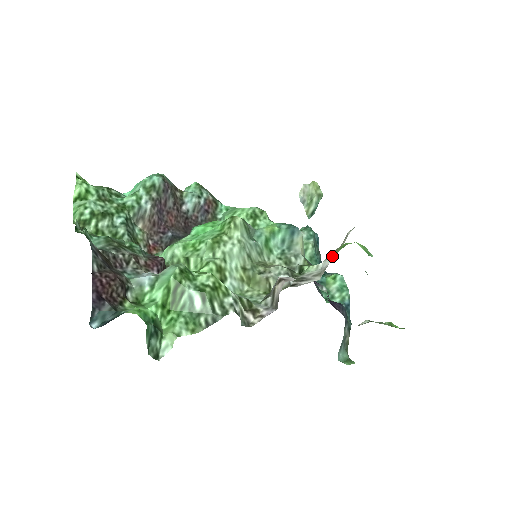
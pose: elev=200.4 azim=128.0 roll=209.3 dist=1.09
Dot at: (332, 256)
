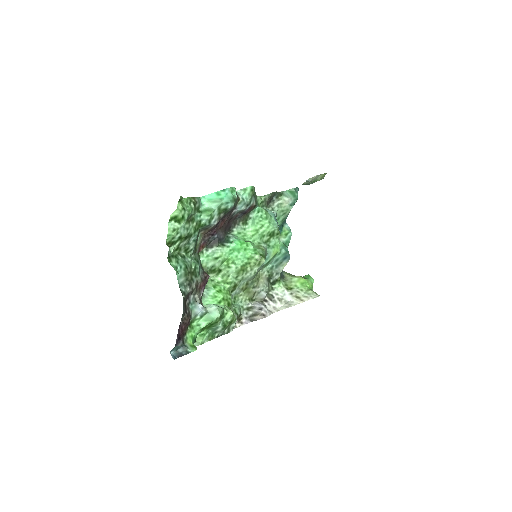
Dot at: (294, 301)
